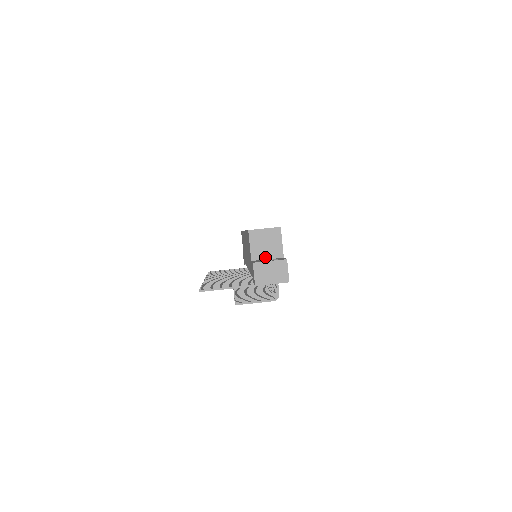
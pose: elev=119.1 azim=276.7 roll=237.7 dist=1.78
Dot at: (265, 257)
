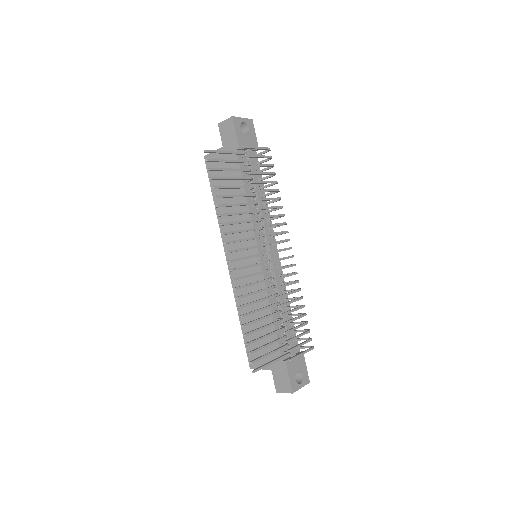
Dot at: occluded
